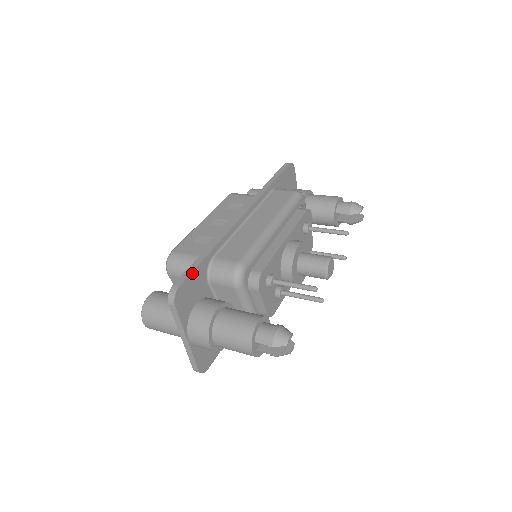
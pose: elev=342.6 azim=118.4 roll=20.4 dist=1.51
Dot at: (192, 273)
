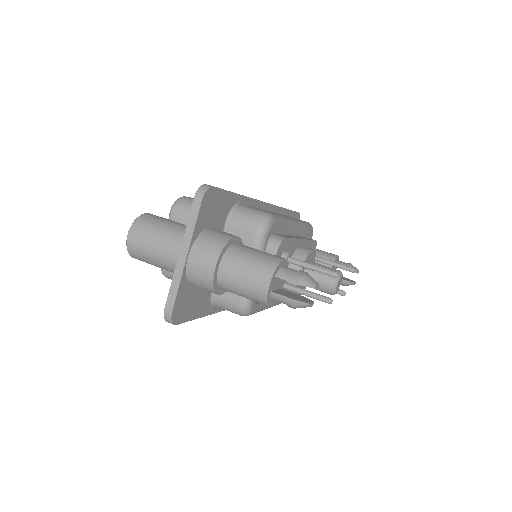
Dot at: (224, 191)
